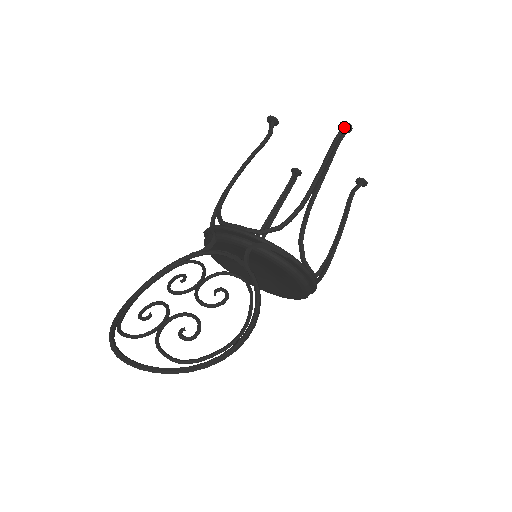
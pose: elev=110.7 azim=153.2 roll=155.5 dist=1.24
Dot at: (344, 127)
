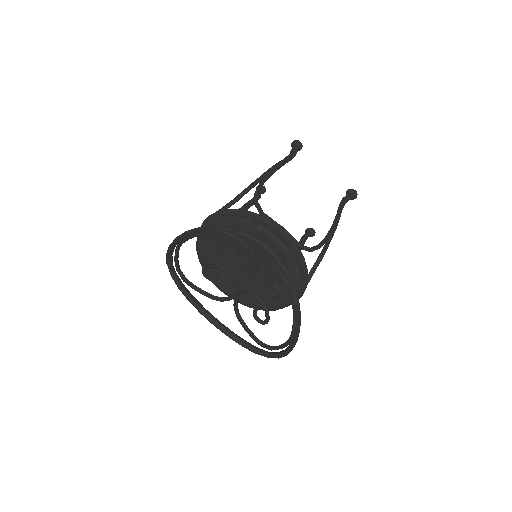
Dot at: (353, 194)
